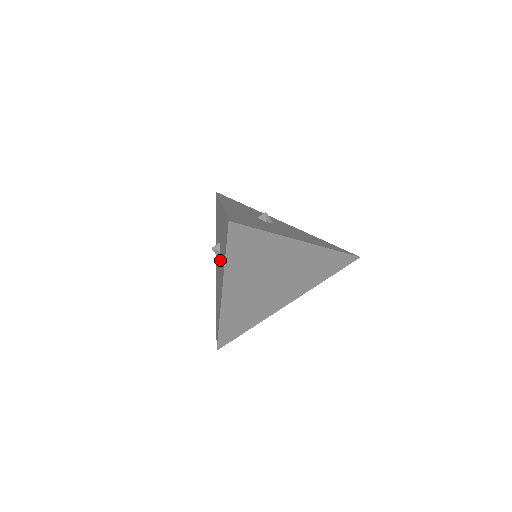
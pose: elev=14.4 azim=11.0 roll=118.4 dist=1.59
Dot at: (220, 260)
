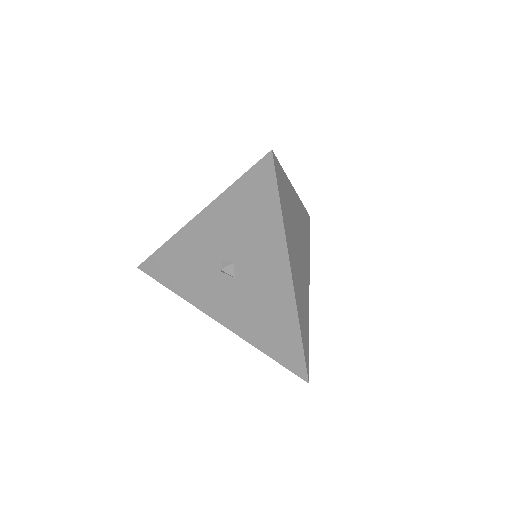
Dot at: (246, 264)
